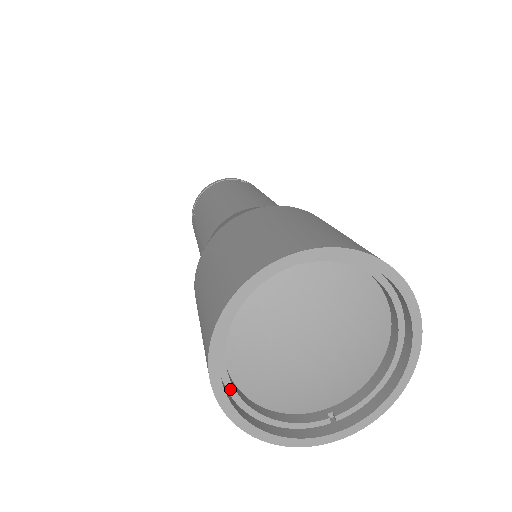
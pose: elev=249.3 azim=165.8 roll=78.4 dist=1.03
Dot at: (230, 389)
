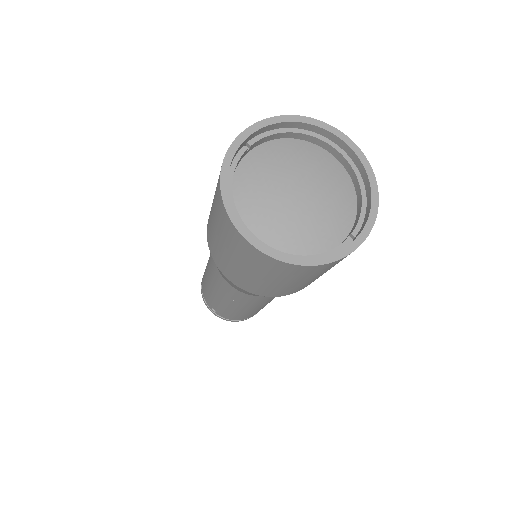
Dot at: occluded
